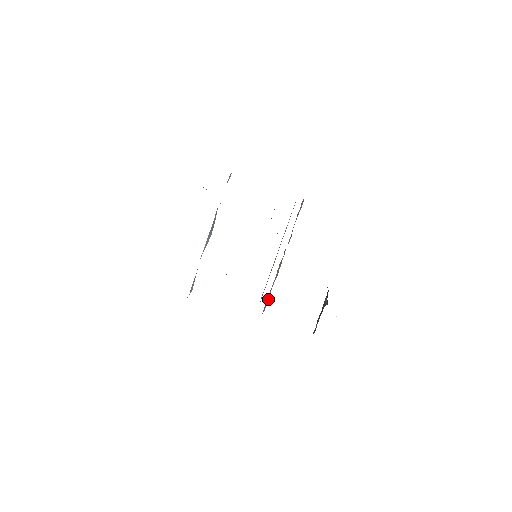
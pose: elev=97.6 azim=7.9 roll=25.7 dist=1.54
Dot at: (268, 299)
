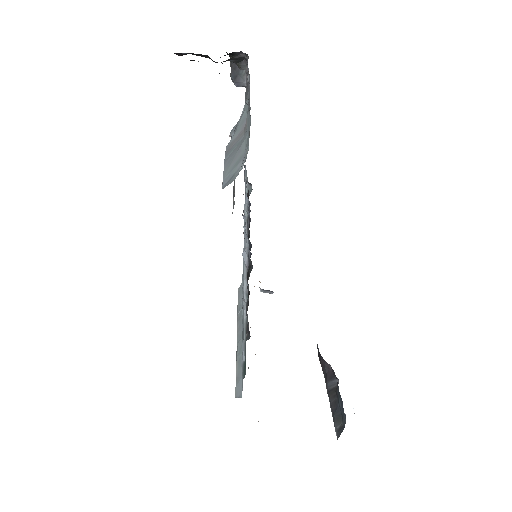
Dot at: occluded
